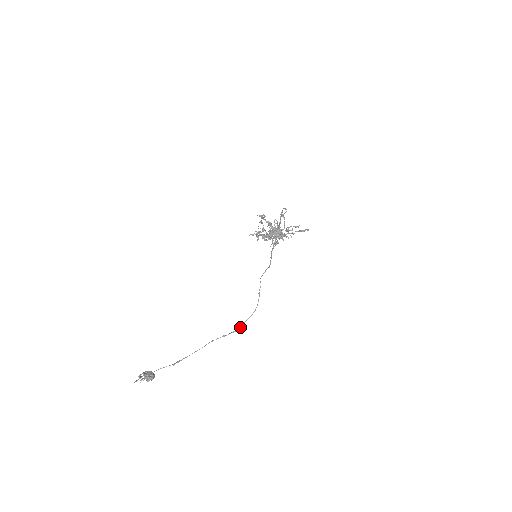
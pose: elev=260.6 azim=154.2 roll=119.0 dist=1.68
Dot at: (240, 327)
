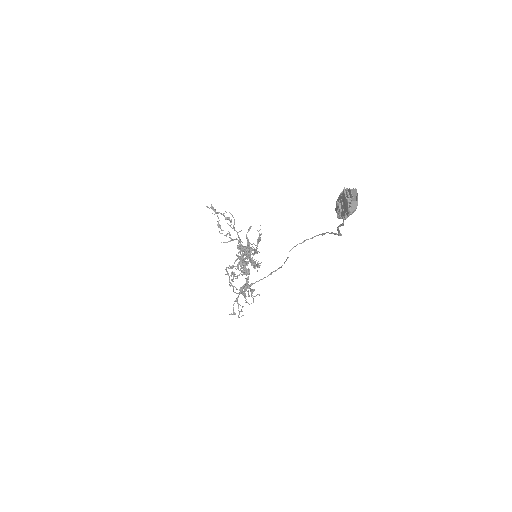
Dot at: occluded
